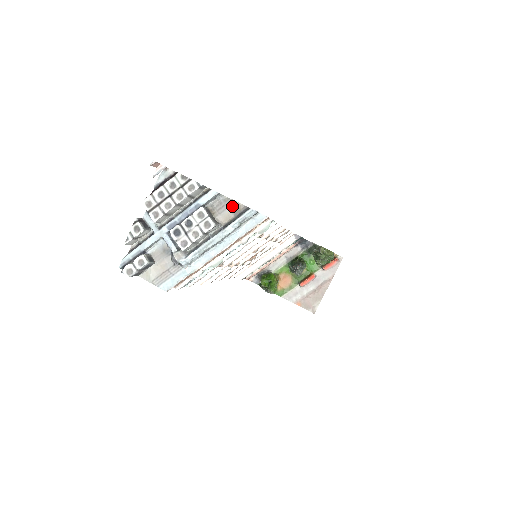
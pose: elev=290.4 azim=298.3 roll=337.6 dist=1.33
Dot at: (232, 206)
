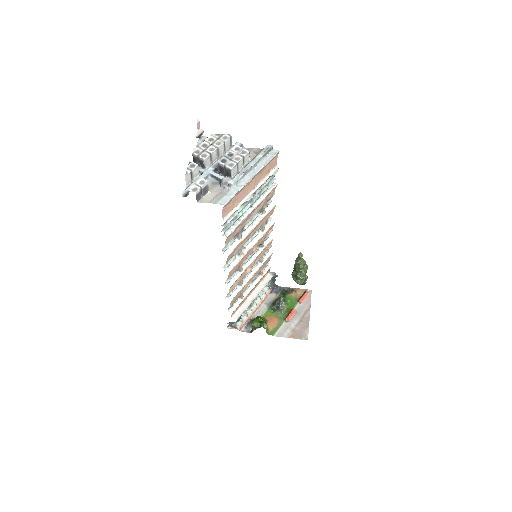
Dot at: (253, 150)
